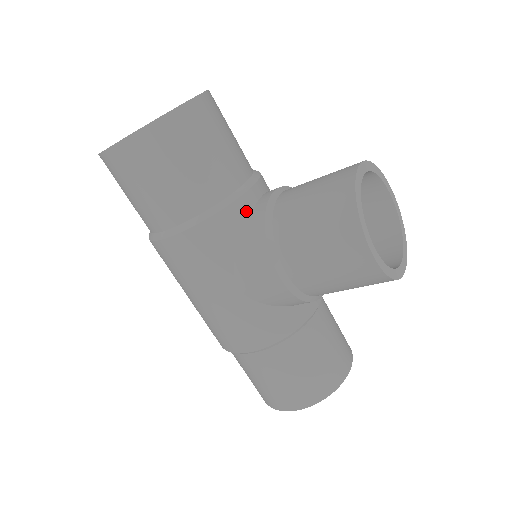
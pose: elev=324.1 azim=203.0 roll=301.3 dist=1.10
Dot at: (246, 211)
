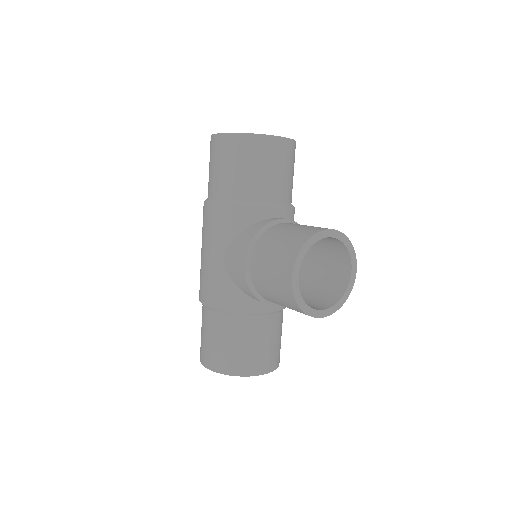
Dot at: (259, 217)
